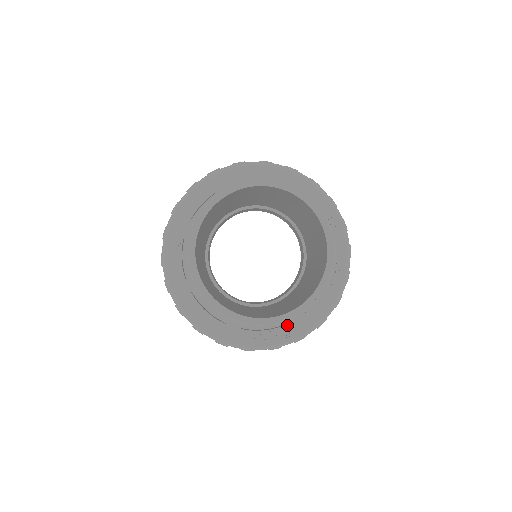
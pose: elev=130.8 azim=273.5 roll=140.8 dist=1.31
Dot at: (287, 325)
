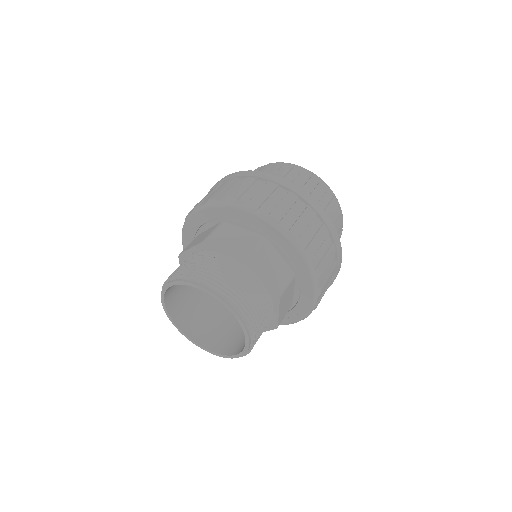
Dot at: occluded
